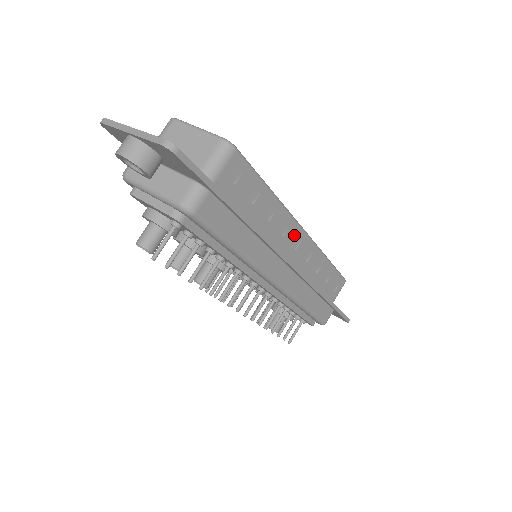
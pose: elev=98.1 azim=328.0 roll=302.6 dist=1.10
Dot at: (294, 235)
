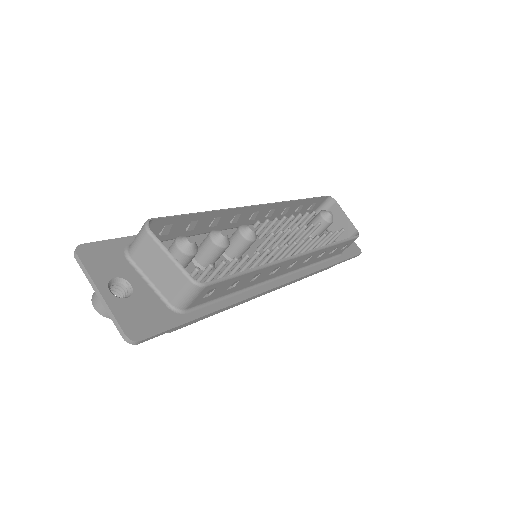
Dot at: (288, 264)
